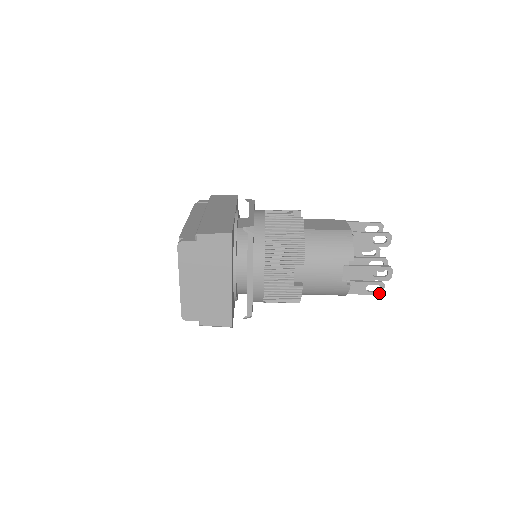
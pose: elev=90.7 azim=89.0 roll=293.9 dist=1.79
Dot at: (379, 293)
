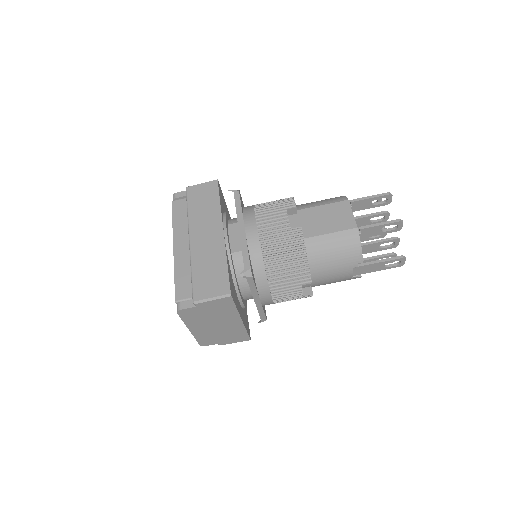
Dot at: (391, 262)
